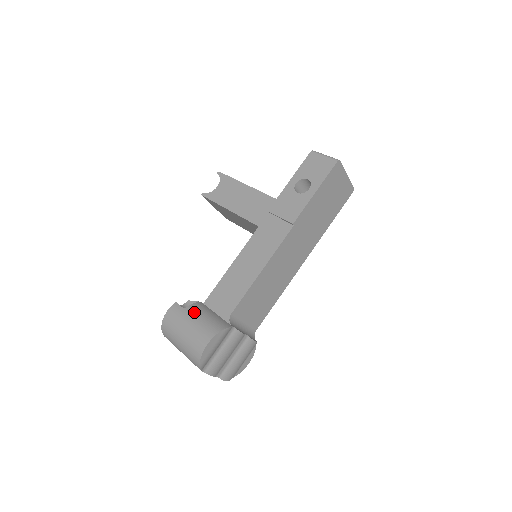
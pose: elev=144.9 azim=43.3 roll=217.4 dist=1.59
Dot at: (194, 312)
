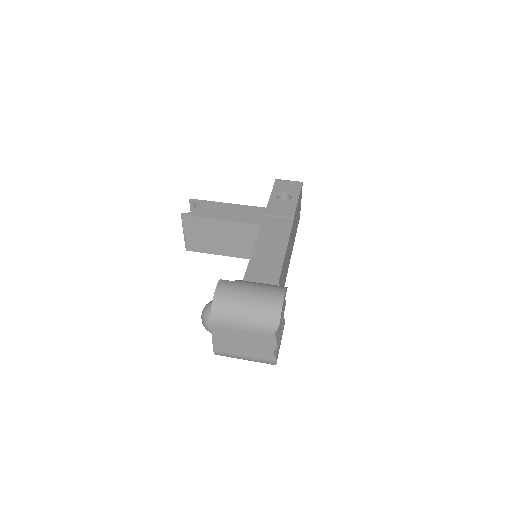
Dot at: (247, 282)
